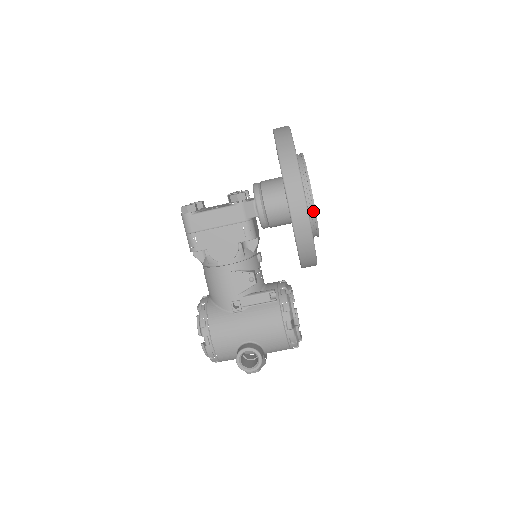
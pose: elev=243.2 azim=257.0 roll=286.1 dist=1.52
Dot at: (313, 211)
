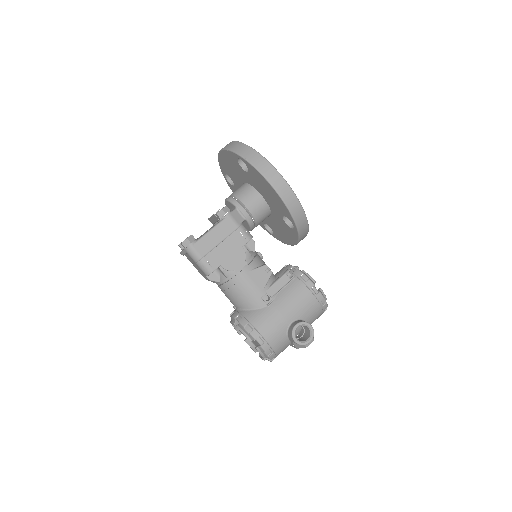
Dot at: occluded
